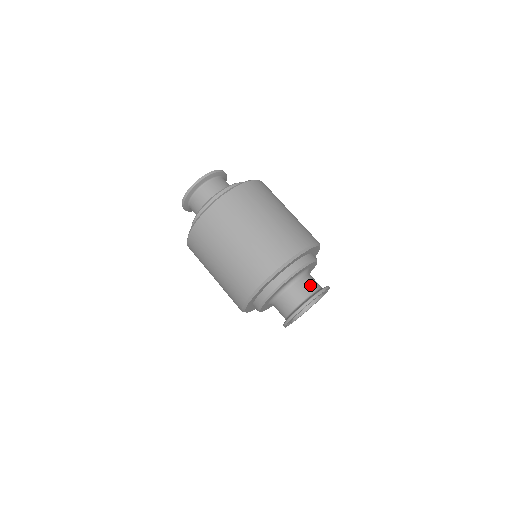
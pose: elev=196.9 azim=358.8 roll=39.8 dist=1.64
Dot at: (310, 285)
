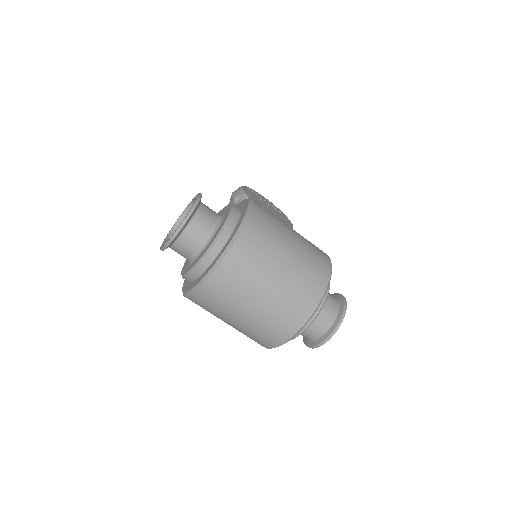
Dot at: (327, 315)
